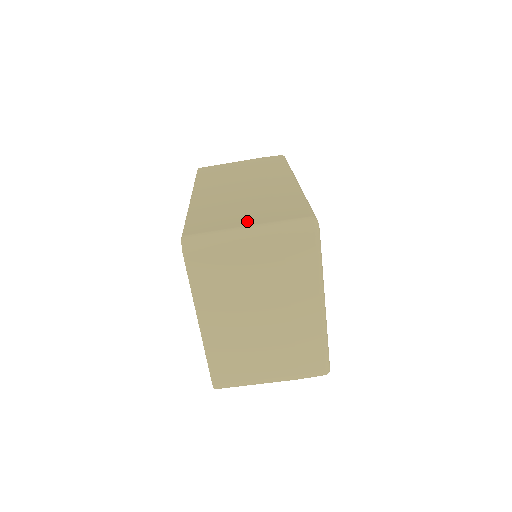
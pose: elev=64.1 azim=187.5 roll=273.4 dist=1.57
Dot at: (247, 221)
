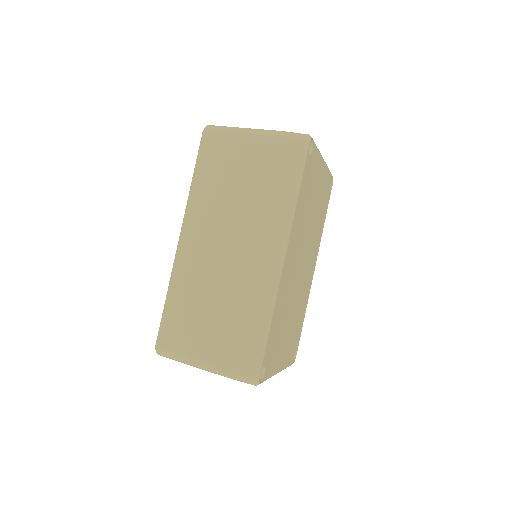
Dot at: (205, 350)
